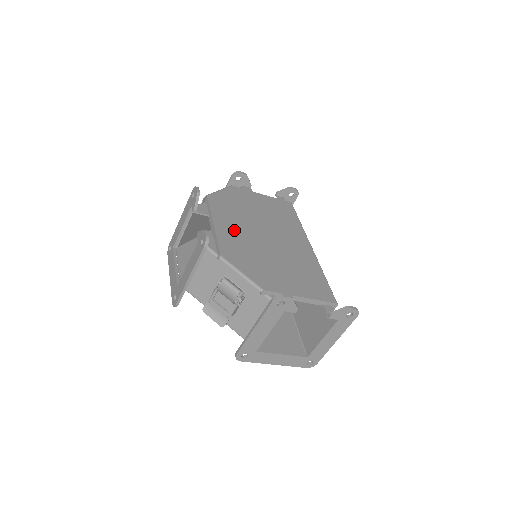
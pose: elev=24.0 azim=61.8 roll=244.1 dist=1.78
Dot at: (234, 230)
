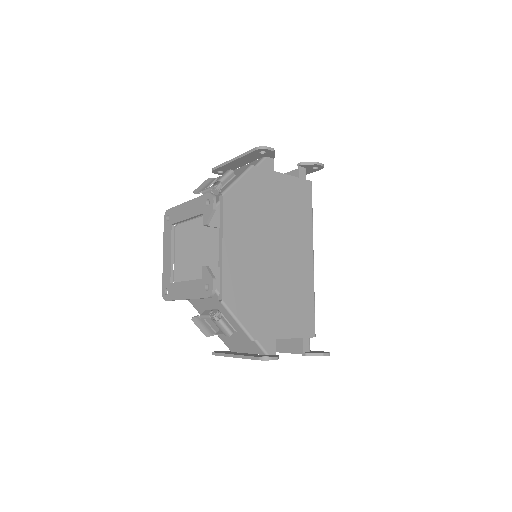
Dot at: (242, 253)
